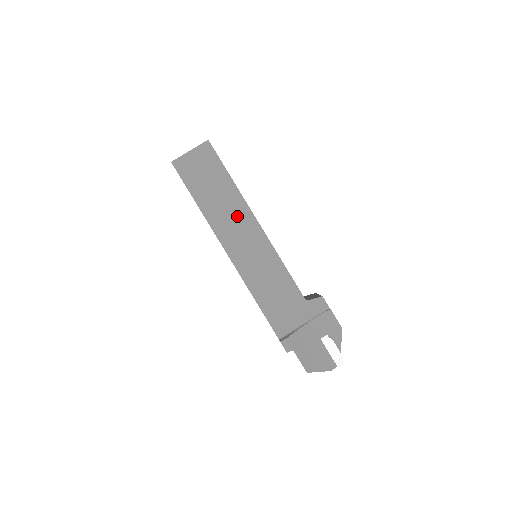
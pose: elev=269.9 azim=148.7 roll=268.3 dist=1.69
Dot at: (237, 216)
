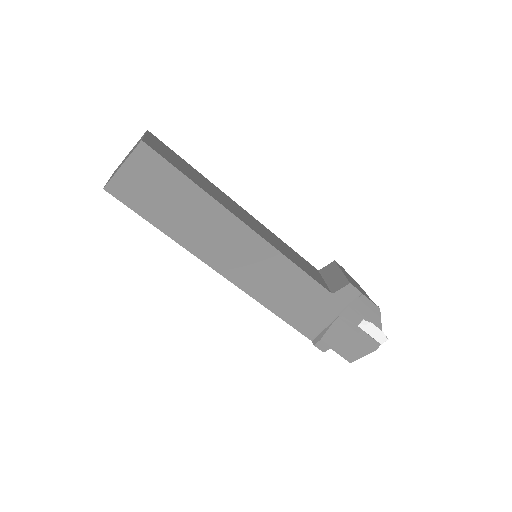
Dot at: (219, 229)
